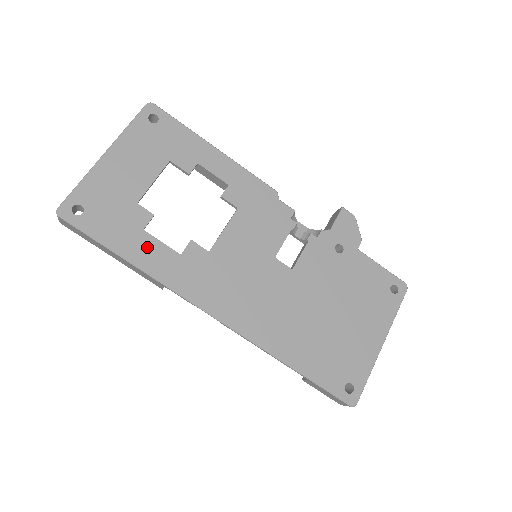
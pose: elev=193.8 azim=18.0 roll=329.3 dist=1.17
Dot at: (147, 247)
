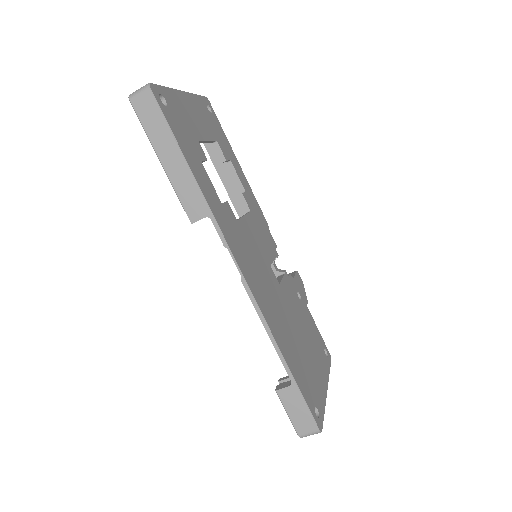
Dot at: (203, 175)
